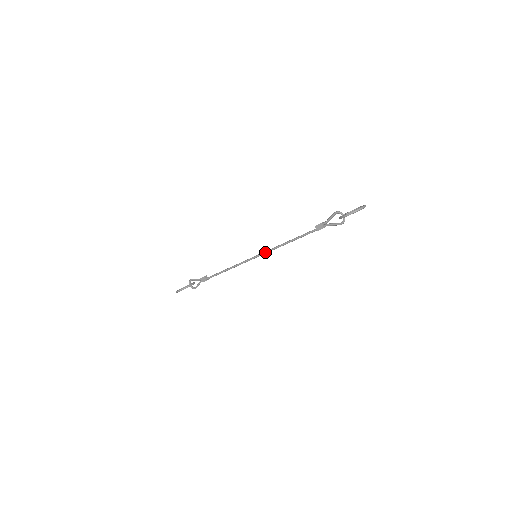
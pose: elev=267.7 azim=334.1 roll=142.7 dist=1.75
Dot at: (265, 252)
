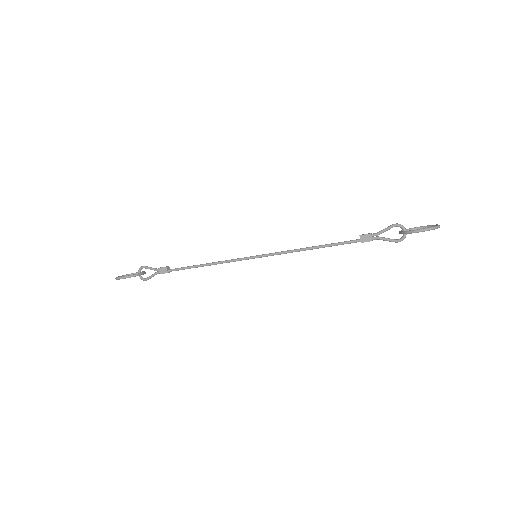
Dot at: (272, 254)
